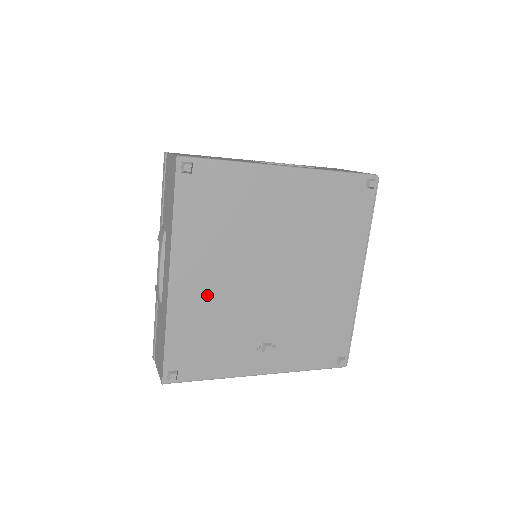
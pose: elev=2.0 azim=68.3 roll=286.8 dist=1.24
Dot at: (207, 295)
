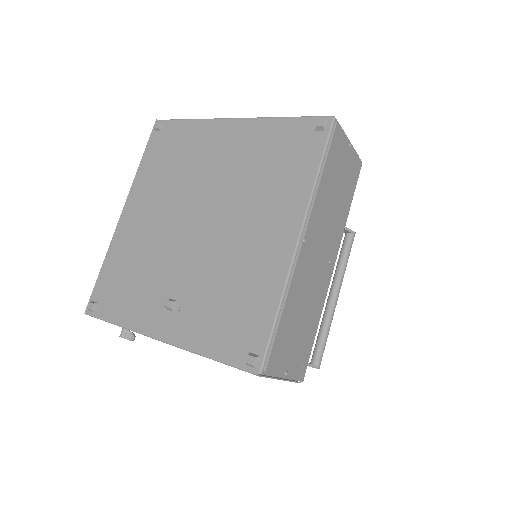
Dot at: (141, 233)
